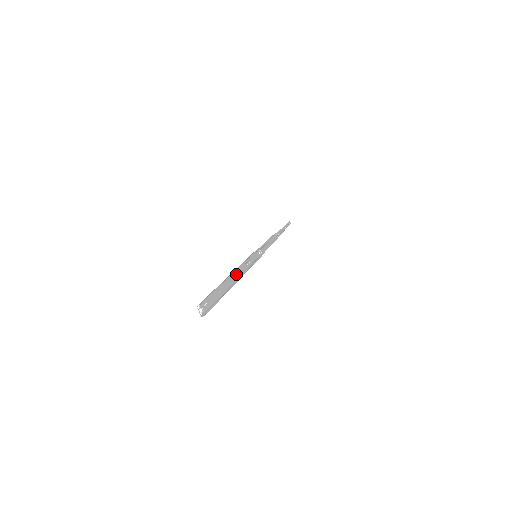
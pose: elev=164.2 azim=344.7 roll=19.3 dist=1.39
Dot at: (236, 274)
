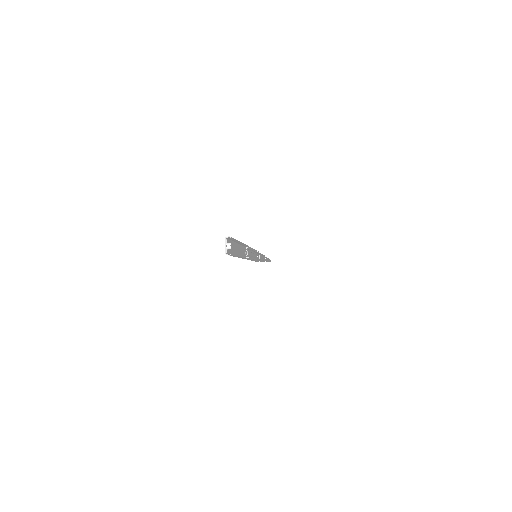
Dot at: (247, 251)
